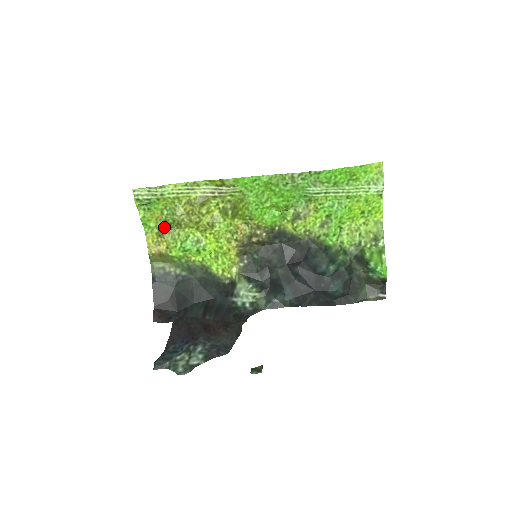
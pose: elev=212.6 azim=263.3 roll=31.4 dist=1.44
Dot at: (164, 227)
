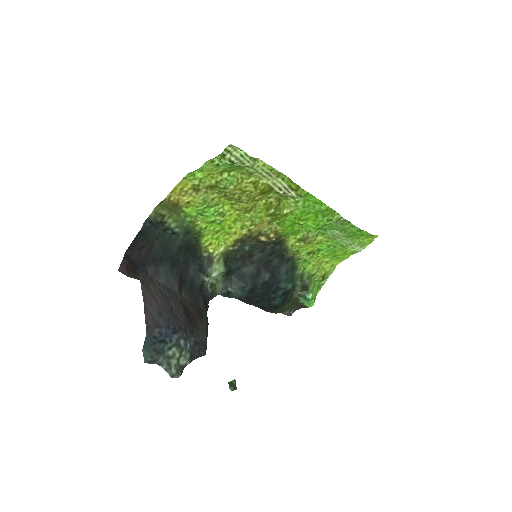
Dot at: (208, 185)
